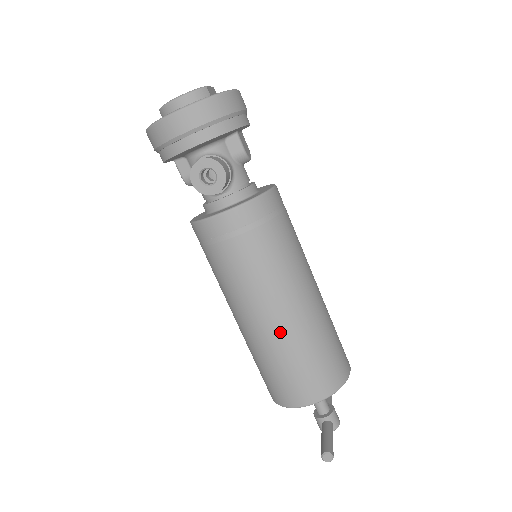
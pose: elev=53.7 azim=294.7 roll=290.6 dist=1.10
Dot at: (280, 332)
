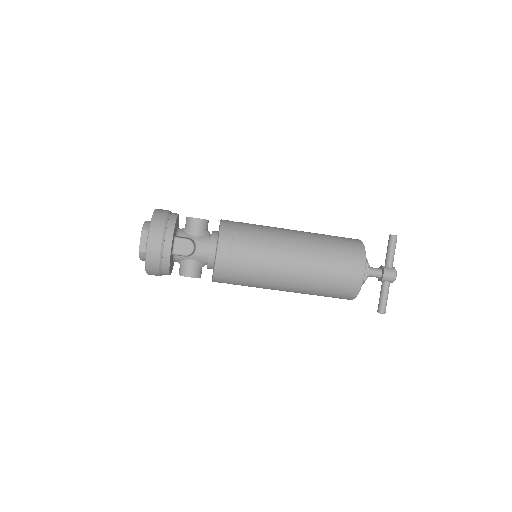
Dot at: occluded
